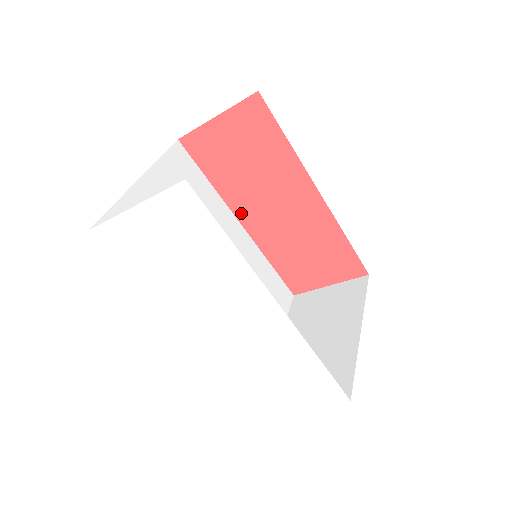
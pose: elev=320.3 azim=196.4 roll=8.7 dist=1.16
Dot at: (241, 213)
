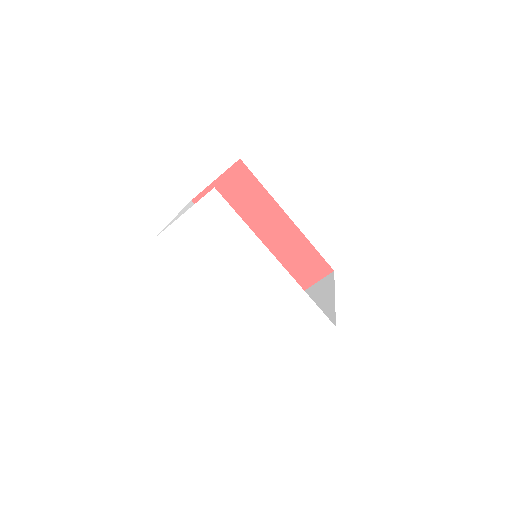
Dot at: occluded
